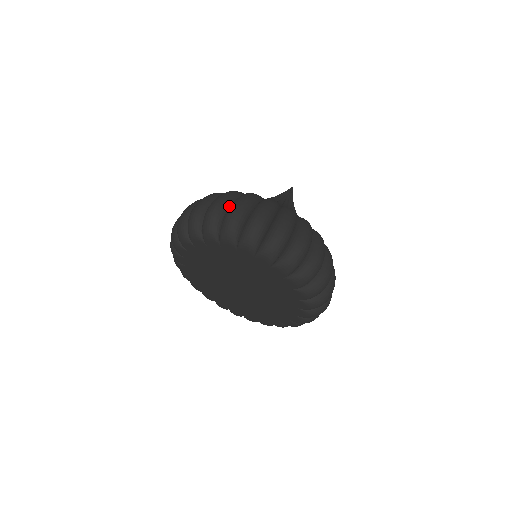
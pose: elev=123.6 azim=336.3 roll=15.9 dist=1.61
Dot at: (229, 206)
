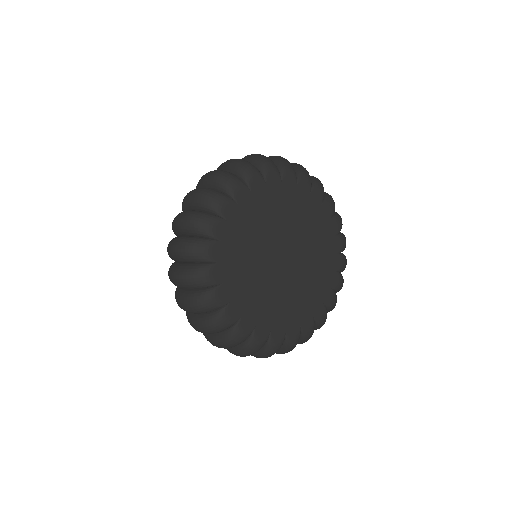
Dot at: occluded
